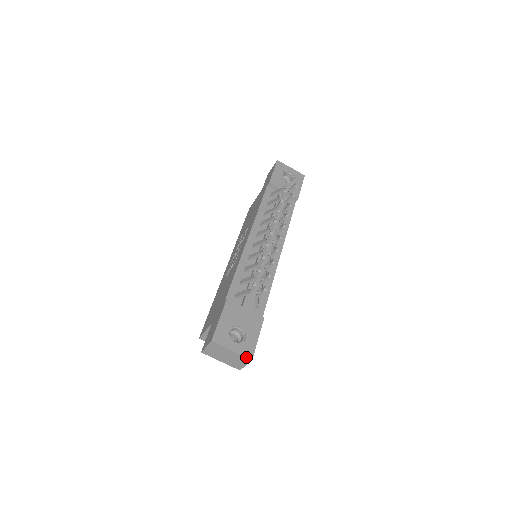
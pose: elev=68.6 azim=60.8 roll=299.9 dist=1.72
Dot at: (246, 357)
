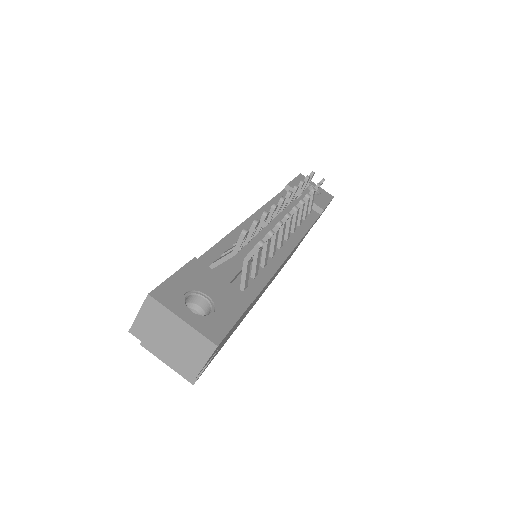
Dot at: (207, 338)
